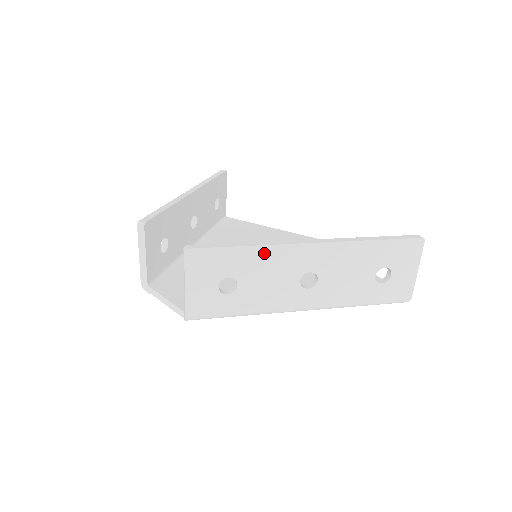
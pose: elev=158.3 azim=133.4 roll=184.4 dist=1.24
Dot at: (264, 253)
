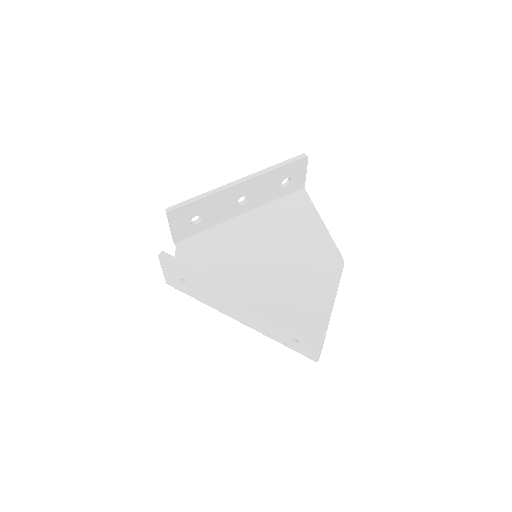
Dot at: (204, 281)
